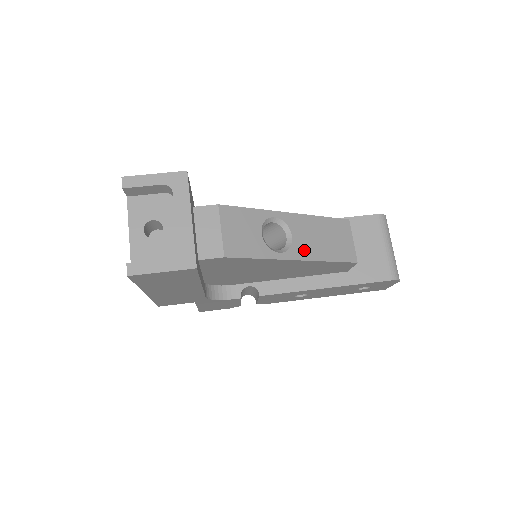
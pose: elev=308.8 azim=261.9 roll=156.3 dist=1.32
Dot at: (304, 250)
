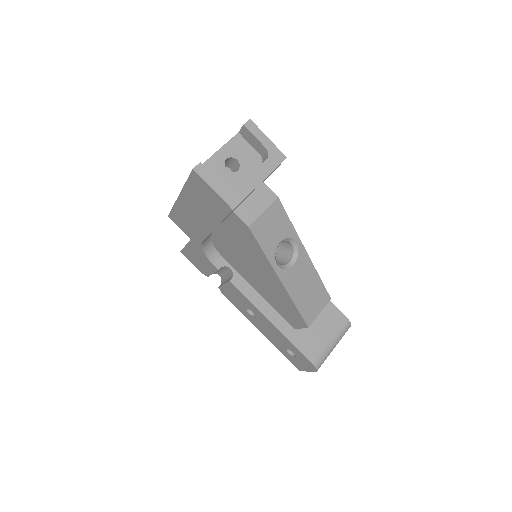
Dot at: (290, 281)
